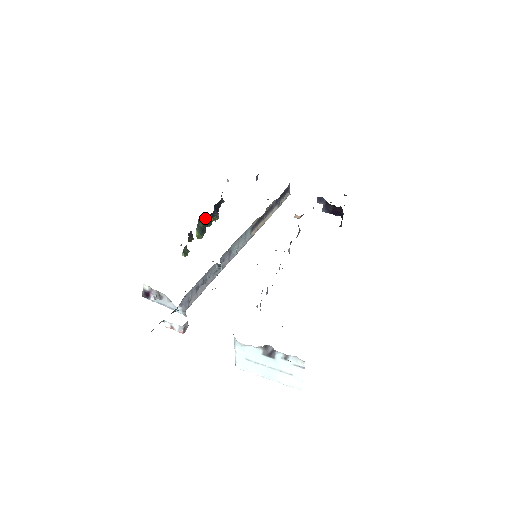
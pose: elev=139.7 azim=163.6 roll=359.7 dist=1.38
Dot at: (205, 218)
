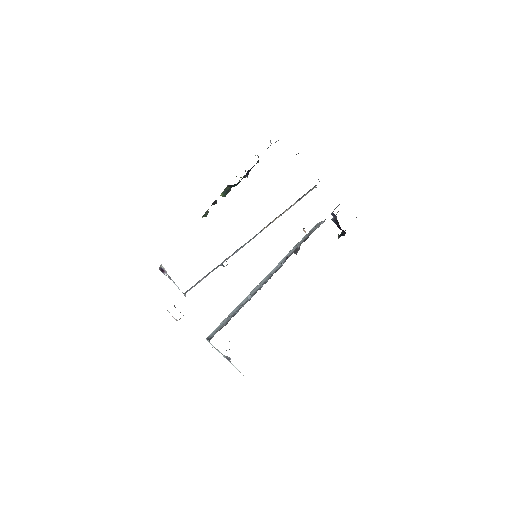
Dot at: (234, 184)
